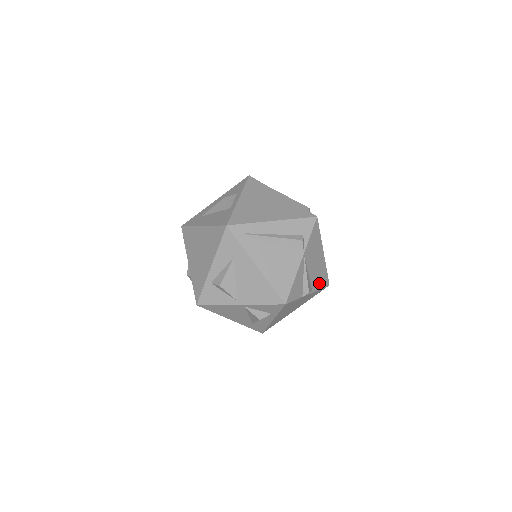
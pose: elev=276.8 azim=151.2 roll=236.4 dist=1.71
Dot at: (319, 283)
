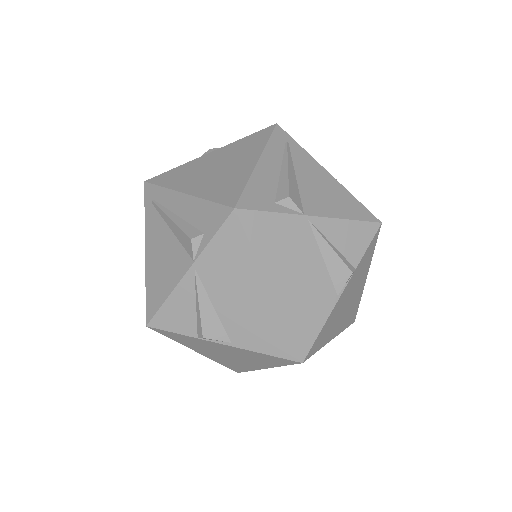
Dot at: (259, 340)
